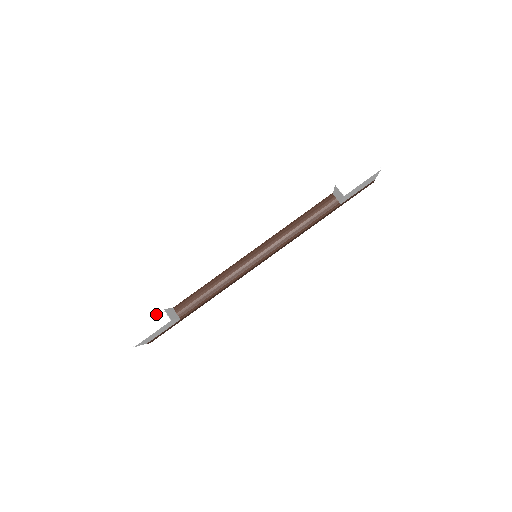
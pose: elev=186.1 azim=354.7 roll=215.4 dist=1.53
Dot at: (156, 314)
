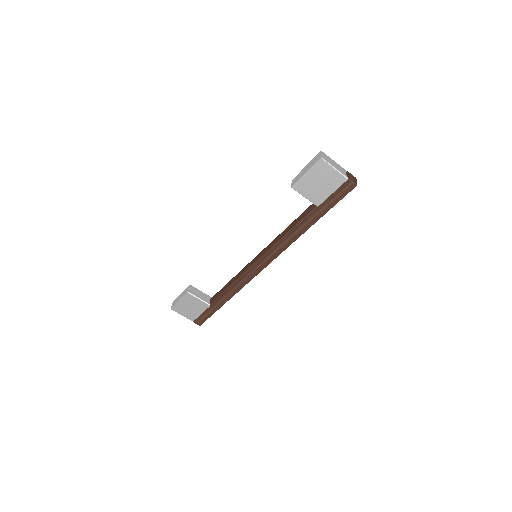
Dot at: (186, 288)
